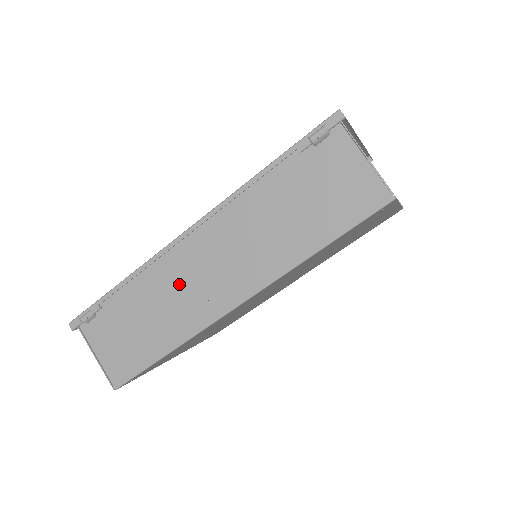
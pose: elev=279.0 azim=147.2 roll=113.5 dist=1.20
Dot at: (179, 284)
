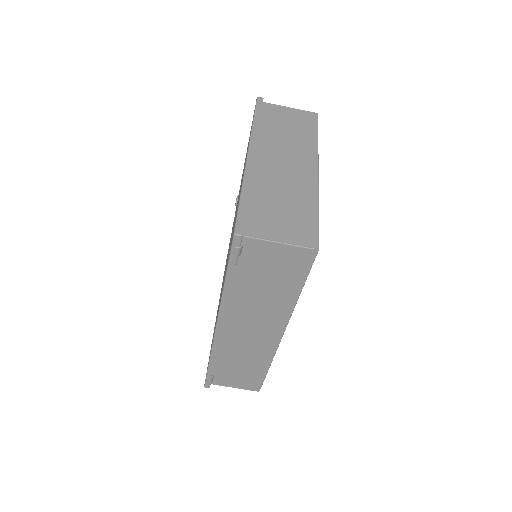
Dot at: (240, 345)
